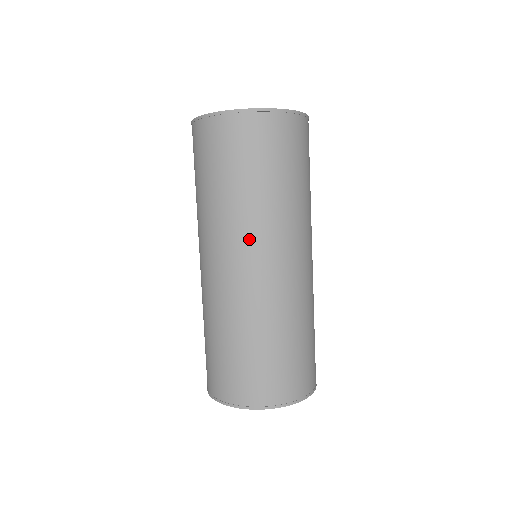
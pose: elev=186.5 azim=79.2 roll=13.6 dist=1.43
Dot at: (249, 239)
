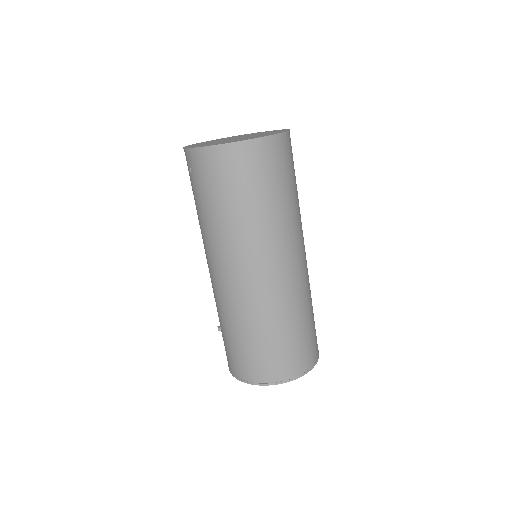
Dot at: (281, 246)
